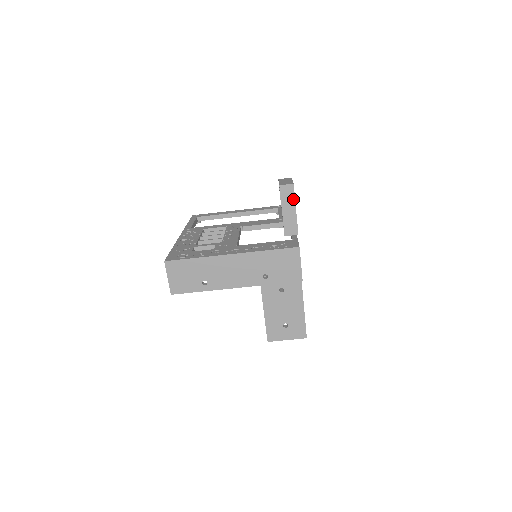
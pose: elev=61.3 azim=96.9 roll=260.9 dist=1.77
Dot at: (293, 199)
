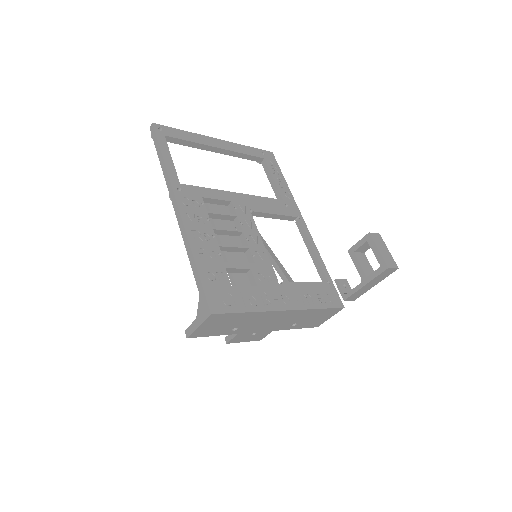
Dot at: (384, 278)
